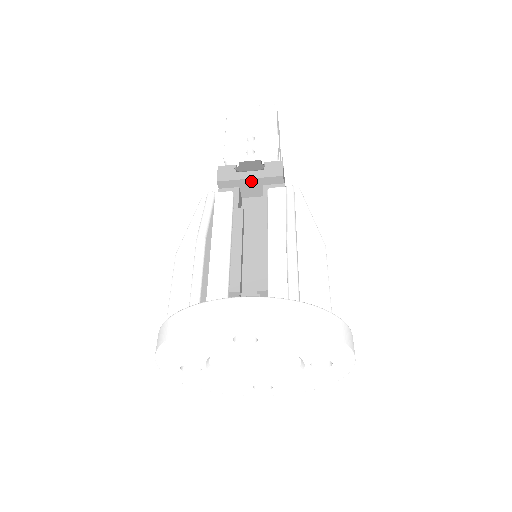
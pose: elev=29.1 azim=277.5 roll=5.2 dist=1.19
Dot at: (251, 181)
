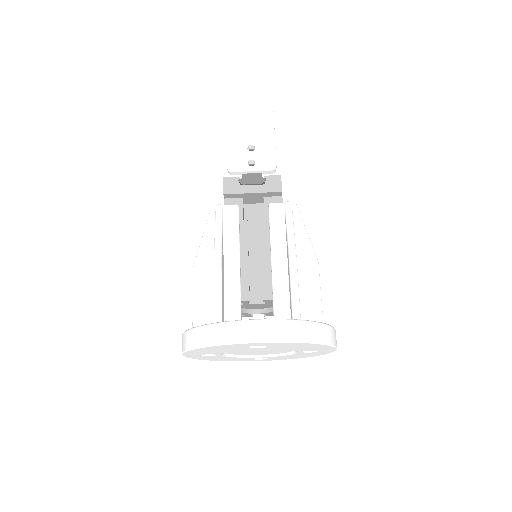
Dot at: (254, 194)
